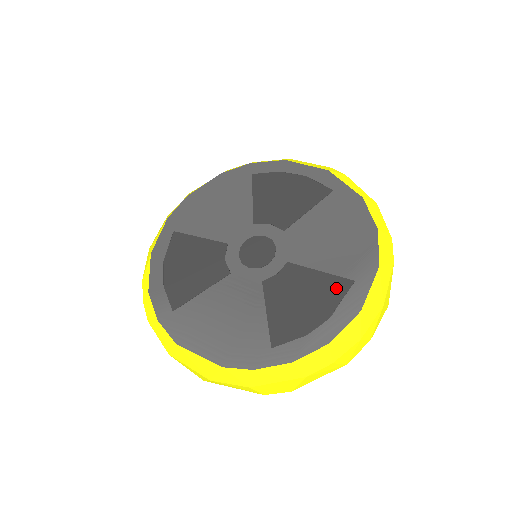
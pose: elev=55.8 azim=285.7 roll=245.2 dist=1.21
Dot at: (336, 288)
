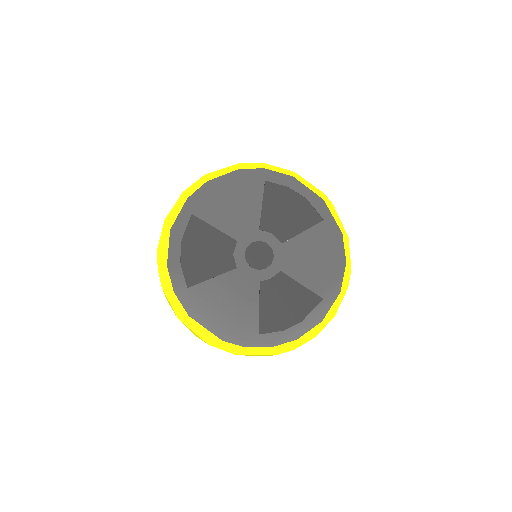
Dot at: (310, 301)
